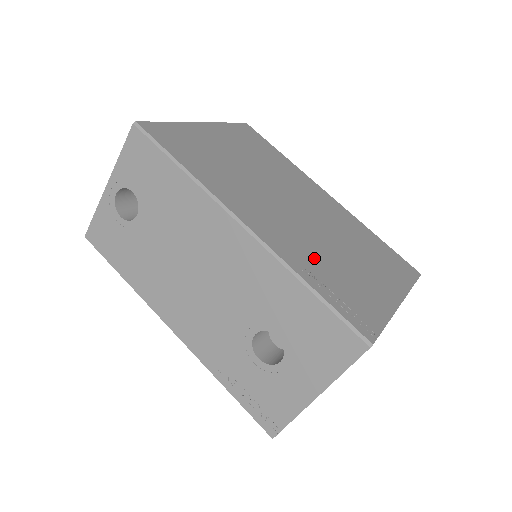
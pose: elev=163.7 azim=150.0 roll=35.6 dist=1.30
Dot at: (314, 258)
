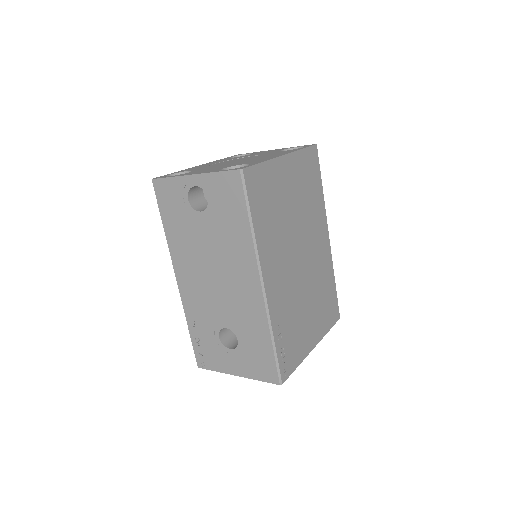
Dot at: (287, 313)
